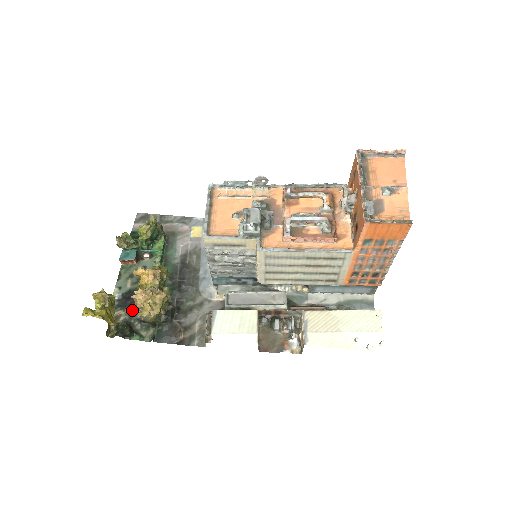
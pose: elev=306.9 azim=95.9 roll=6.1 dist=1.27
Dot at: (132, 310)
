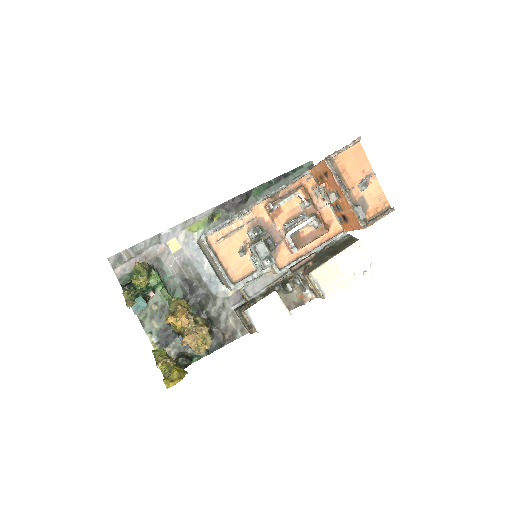
Dot at: (175, 342)
